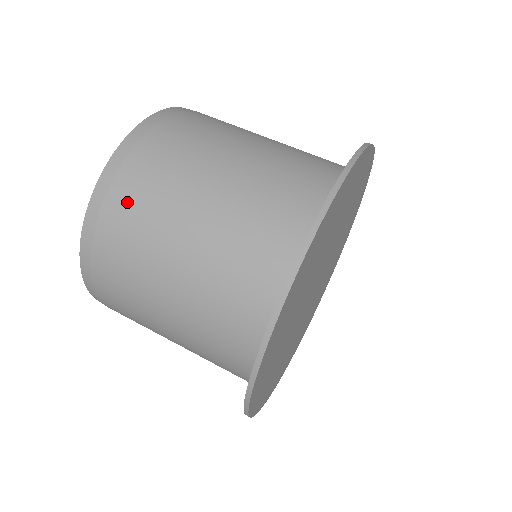
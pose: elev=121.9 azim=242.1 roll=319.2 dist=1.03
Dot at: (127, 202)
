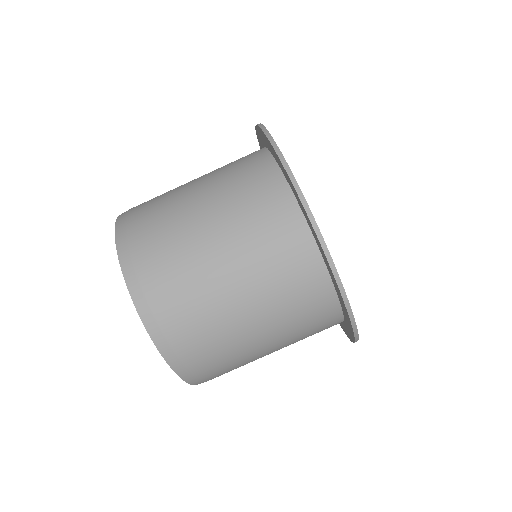
Dot at: (218, 373)
